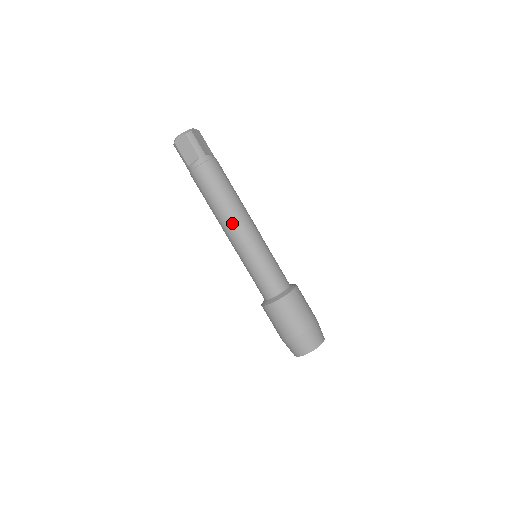
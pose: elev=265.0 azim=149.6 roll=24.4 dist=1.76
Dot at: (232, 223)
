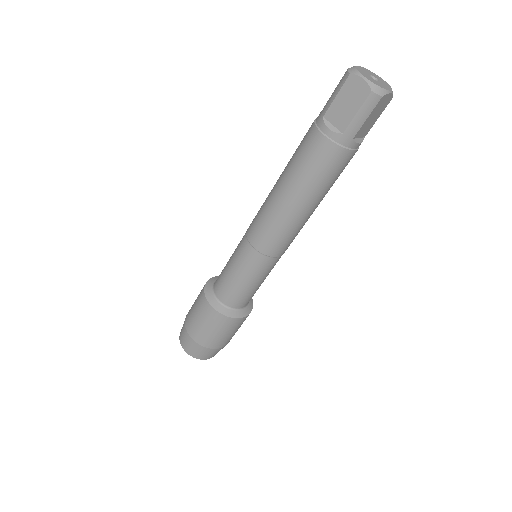
Dot at: (274, 222)
